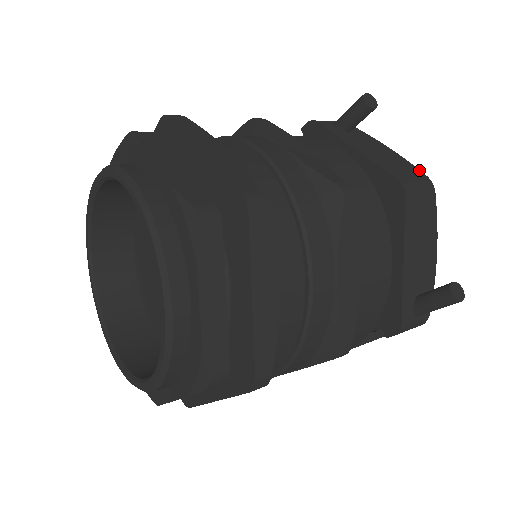
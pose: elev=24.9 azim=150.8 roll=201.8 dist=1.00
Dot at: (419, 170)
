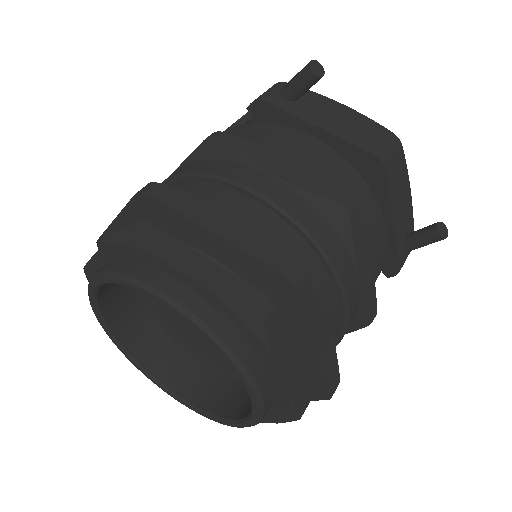
Dot at: (381, 126)
